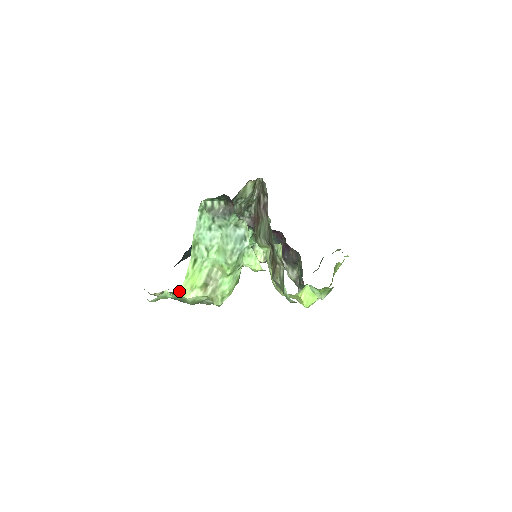
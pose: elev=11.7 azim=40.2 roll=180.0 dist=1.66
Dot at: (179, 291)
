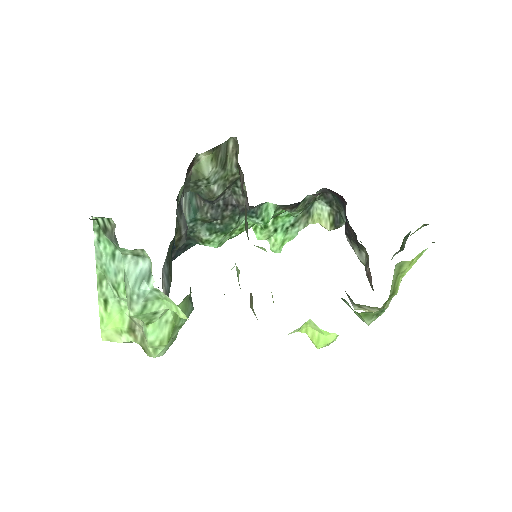
Dot at: (101, 337)
